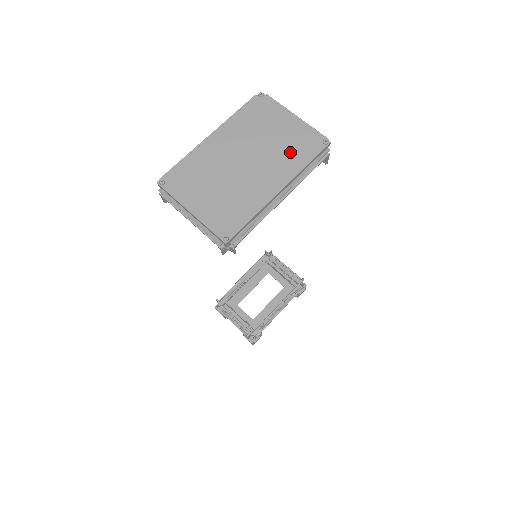
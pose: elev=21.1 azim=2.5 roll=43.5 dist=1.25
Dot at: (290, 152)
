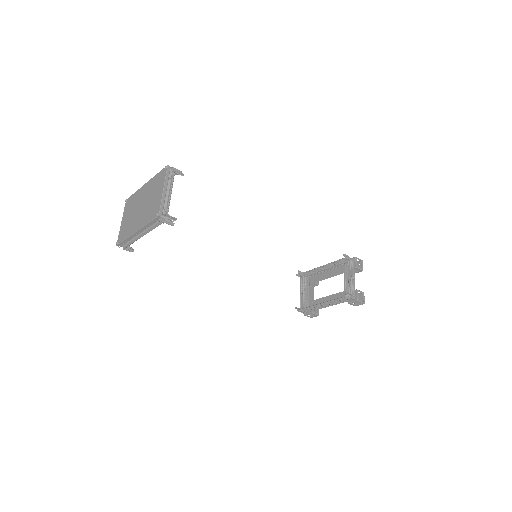
Dot at: (149, 212)
